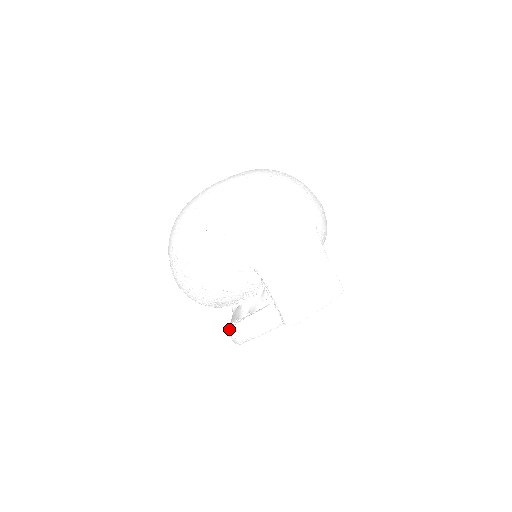
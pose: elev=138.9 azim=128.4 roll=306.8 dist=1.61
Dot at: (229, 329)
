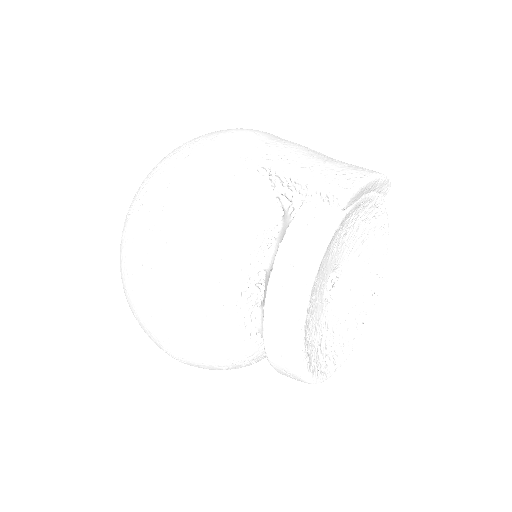
Dot at: (265, 304)
